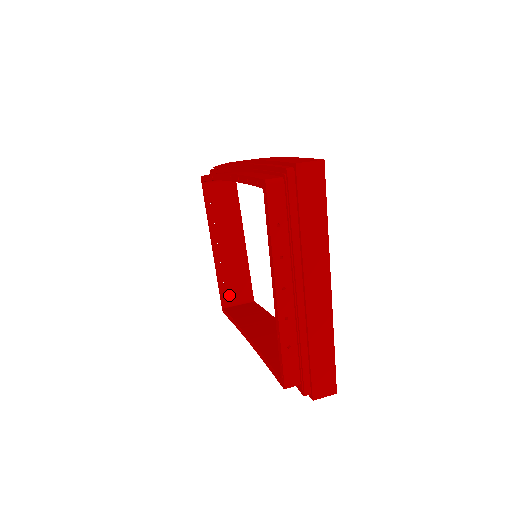
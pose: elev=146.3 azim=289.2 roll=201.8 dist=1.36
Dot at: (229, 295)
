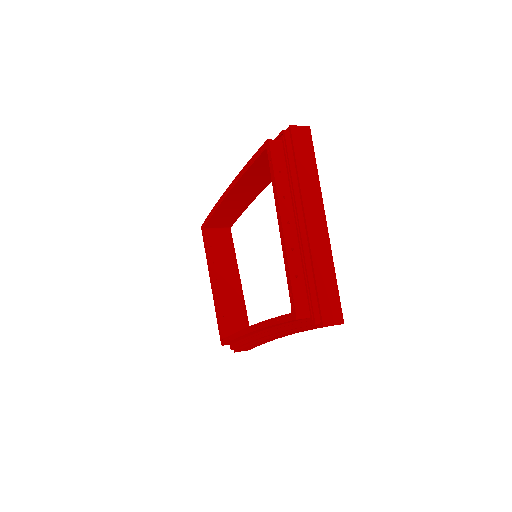
Dot at: (228, 328)
